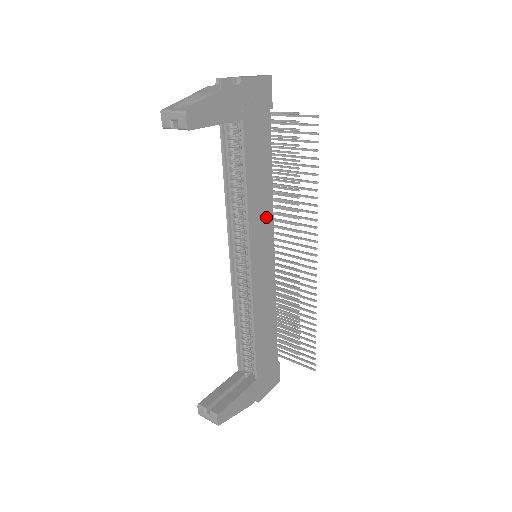
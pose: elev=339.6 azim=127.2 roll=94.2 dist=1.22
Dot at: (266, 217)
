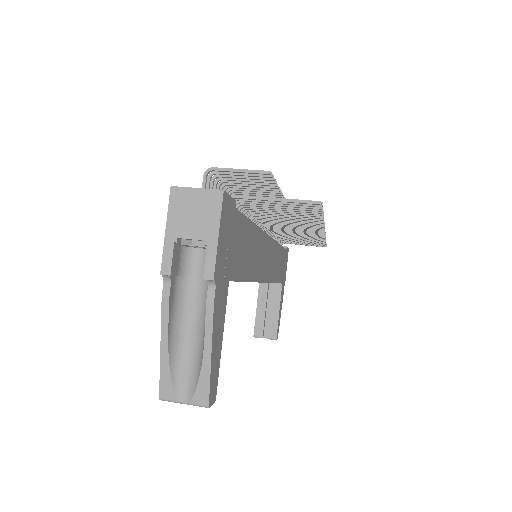
Dot at: (261, 246)
